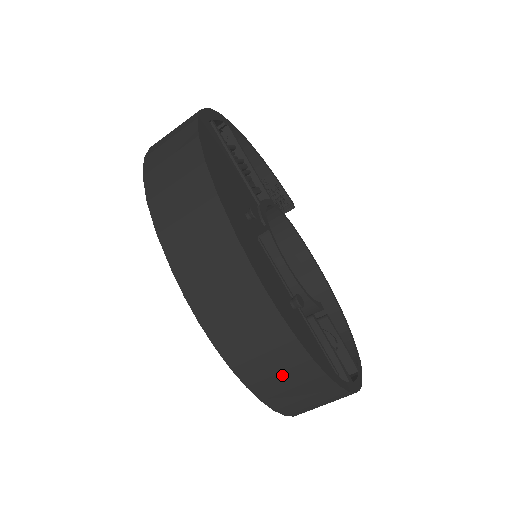
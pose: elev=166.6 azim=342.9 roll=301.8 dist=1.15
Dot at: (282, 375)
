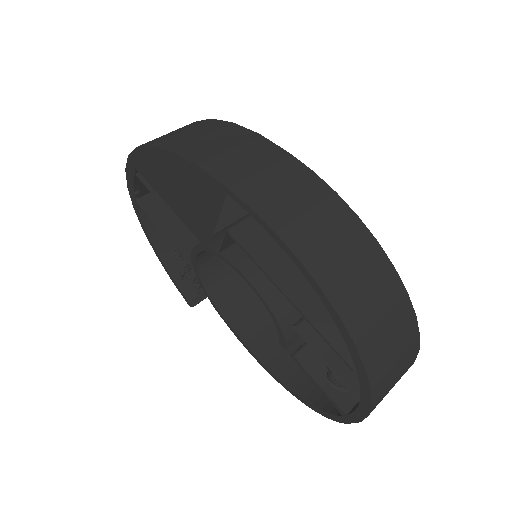
Dot at: (372, 294)
